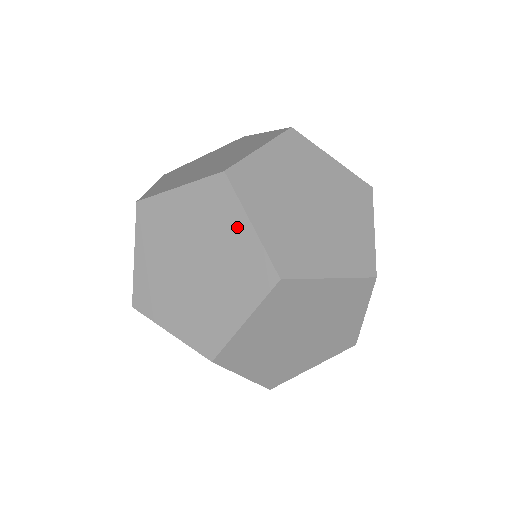
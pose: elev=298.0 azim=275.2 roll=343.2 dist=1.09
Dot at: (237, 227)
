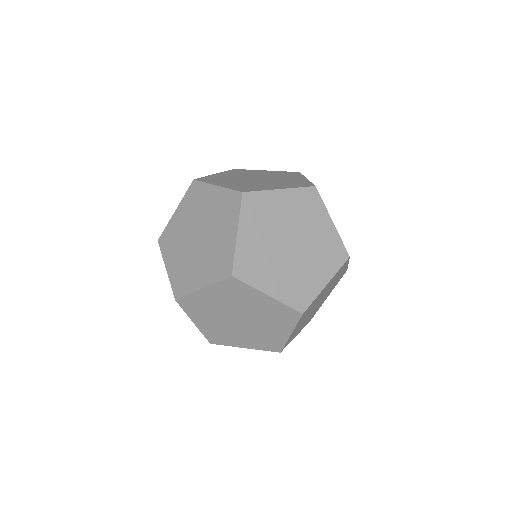
Dot at: (230, 230)
